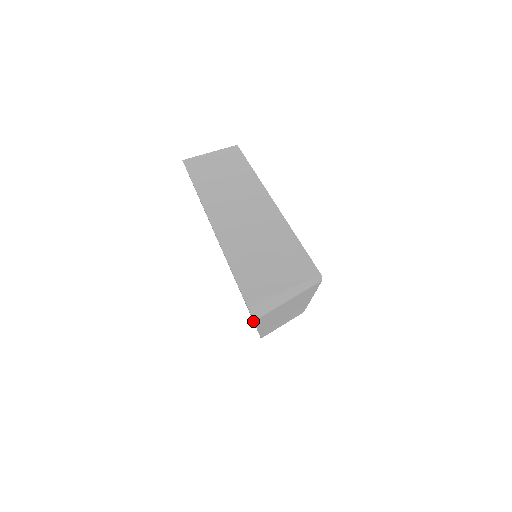
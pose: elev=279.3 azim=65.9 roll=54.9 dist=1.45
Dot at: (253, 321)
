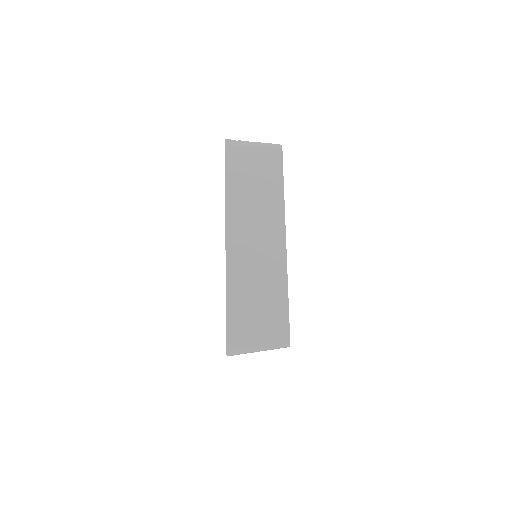
Dot at: occluded
